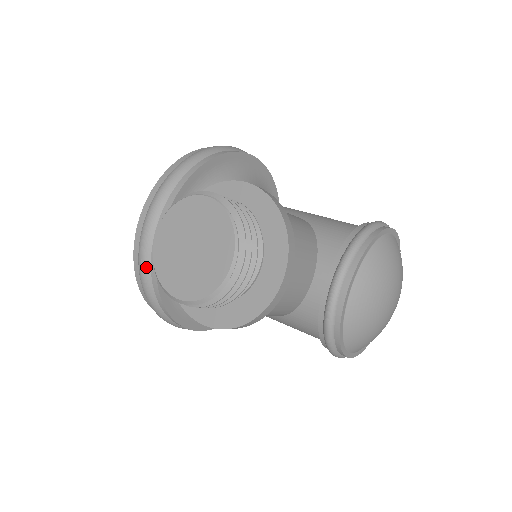
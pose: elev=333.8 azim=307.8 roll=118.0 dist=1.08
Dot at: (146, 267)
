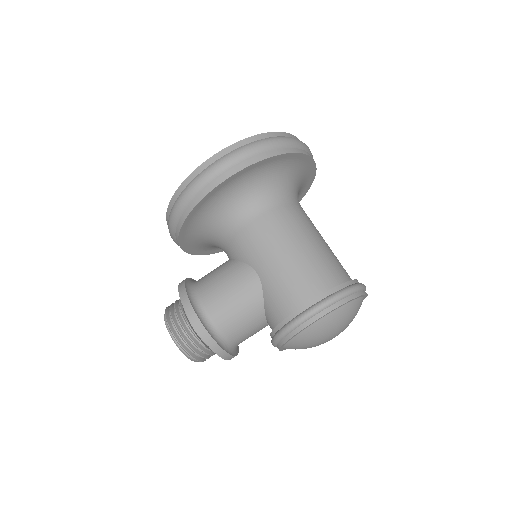
Dot at: occluded
